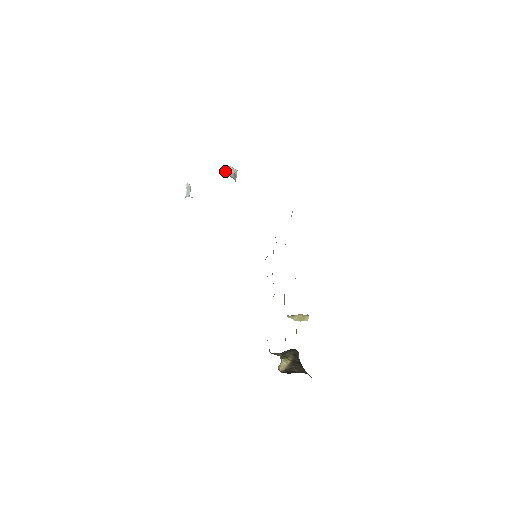
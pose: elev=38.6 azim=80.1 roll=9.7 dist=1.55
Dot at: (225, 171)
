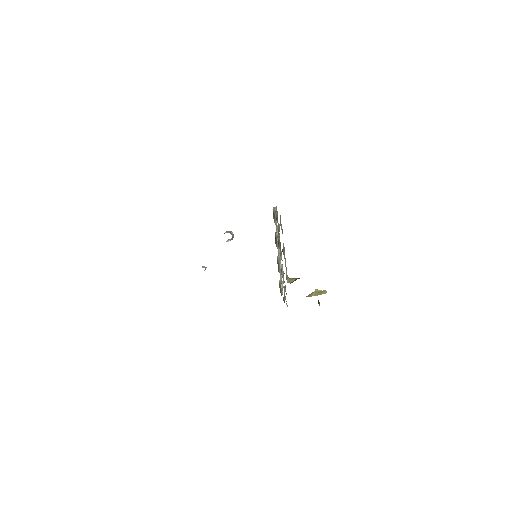
Dot at: occluded
